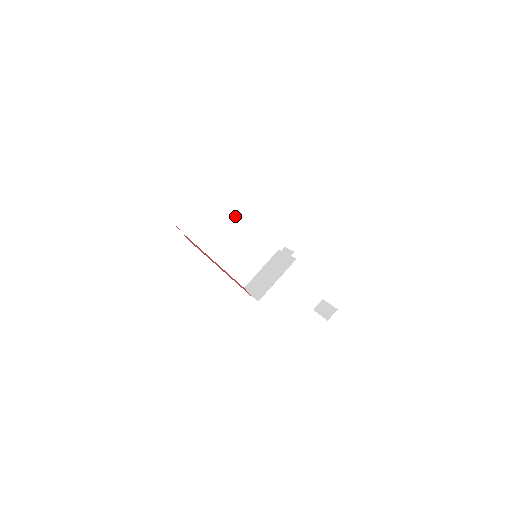
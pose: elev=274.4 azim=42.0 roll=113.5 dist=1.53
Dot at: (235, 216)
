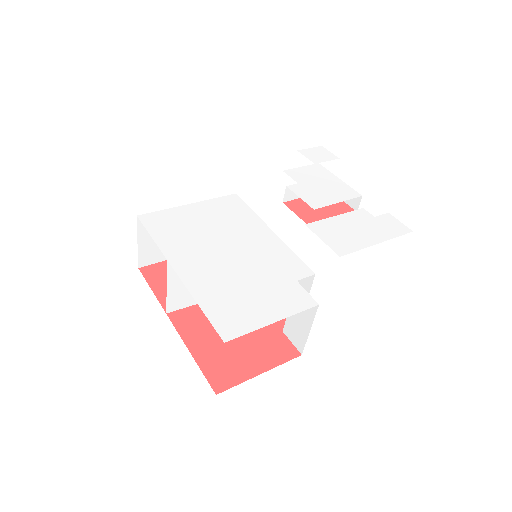
Dot at: occluded
